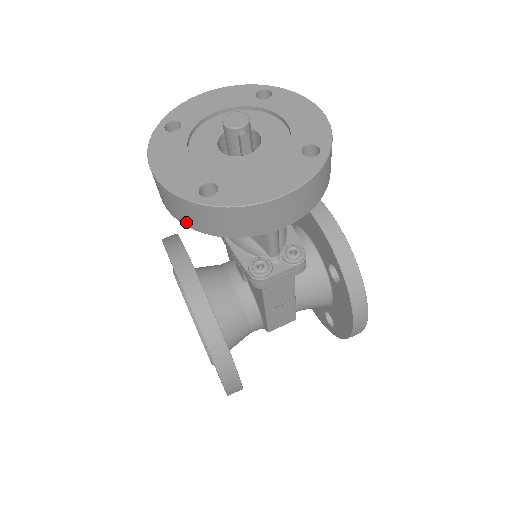
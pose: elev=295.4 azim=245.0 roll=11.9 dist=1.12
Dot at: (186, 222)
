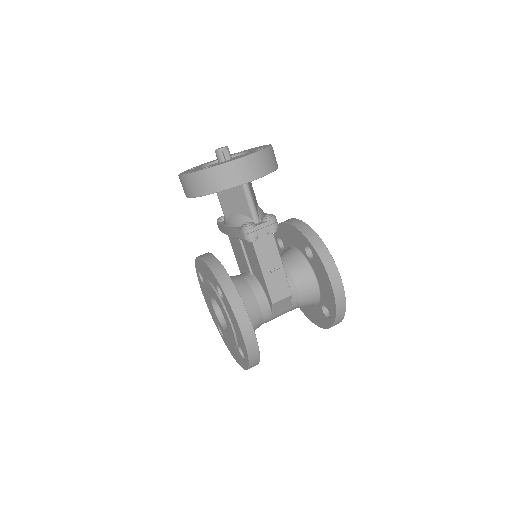
Dot at: (198, 193)
